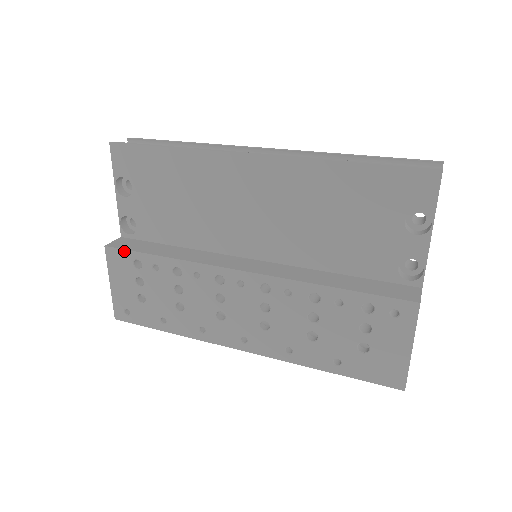
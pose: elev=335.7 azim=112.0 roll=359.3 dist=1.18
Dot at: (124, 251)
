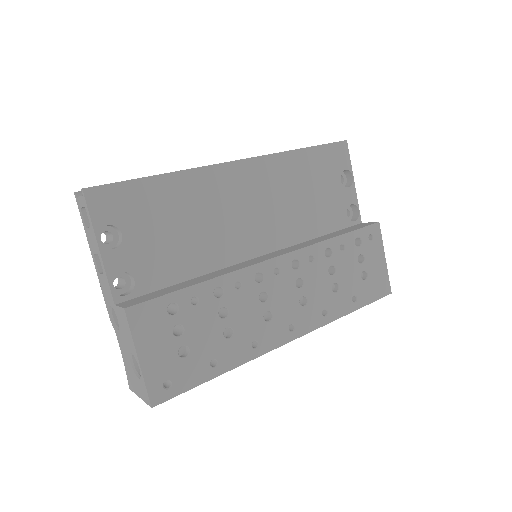
Dot at: (153, 301)
